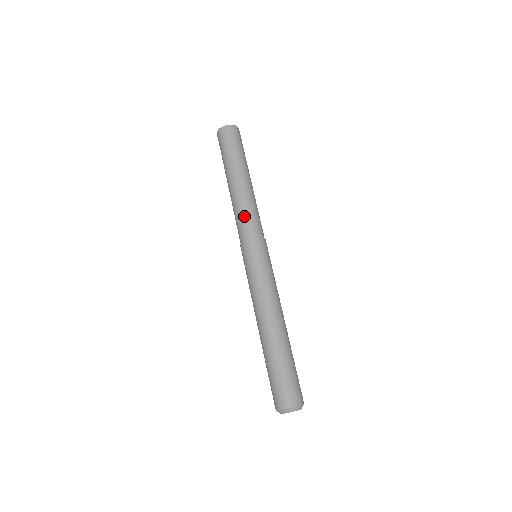
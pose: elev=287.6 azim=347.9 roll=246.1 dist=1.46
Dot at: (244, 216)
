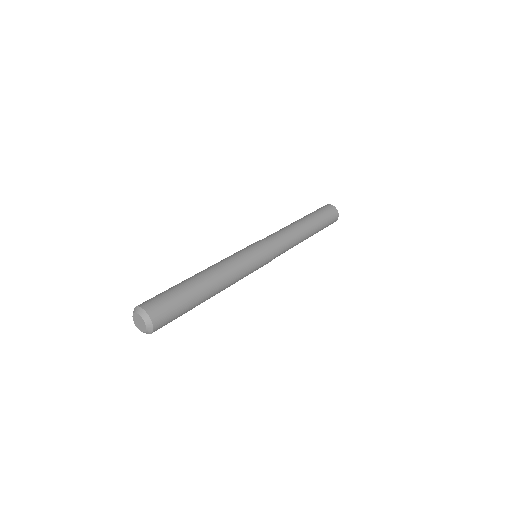
Dot at: (274, 233)
